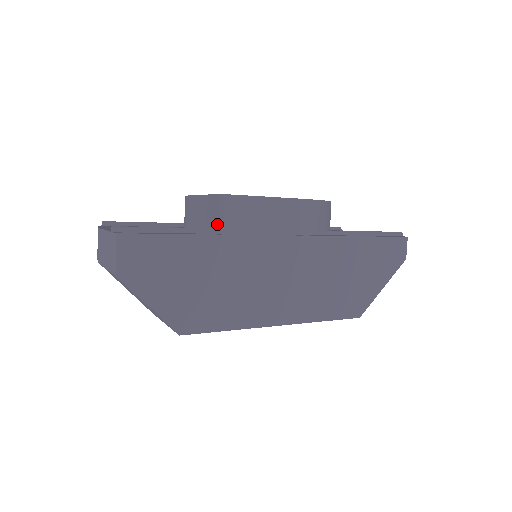
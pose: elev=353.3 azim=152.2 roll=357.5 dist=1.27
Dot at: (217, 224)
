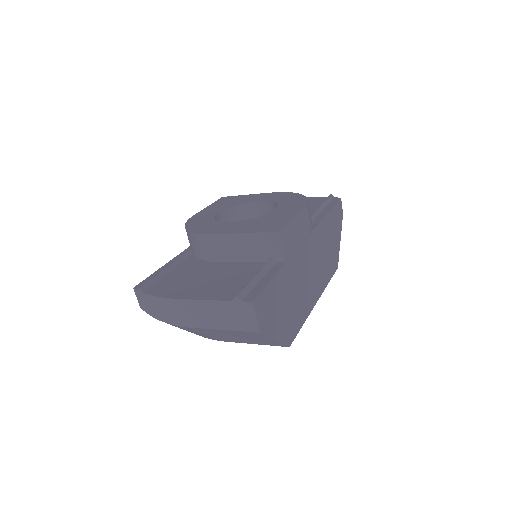
Dot at: (281, 254)
